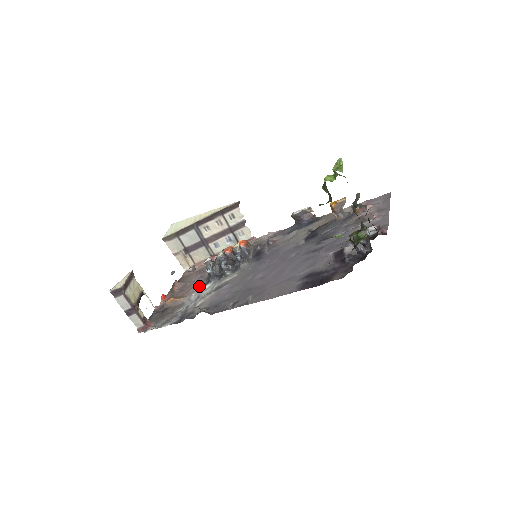
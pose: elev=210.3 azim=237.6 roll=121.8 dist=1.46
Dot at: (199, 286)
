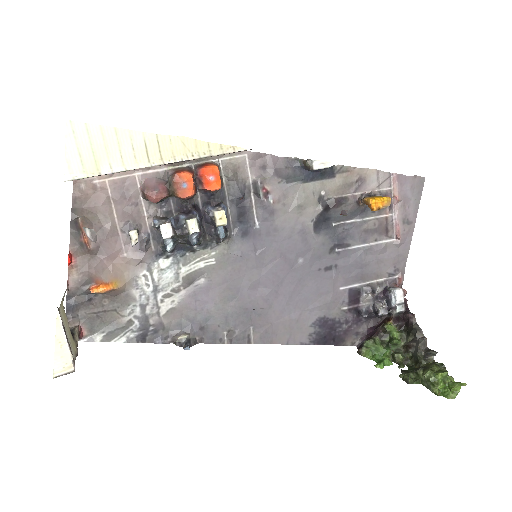
Dot at: (147, 260)
